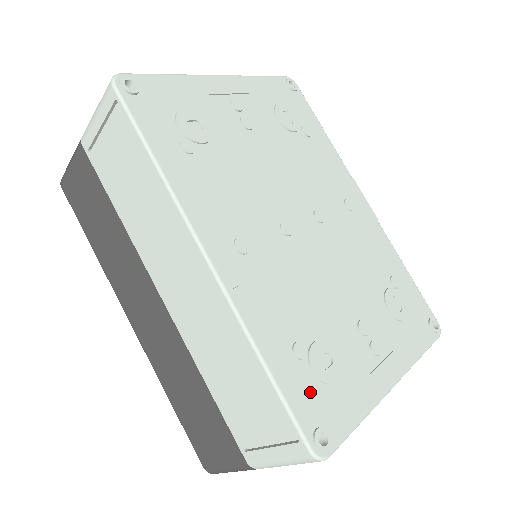
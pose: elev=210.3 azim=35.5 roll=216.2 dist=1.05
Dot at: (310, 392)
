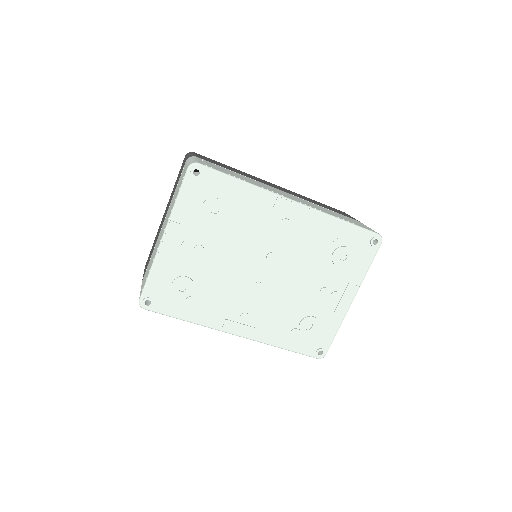
Dot at: (307, 342)
